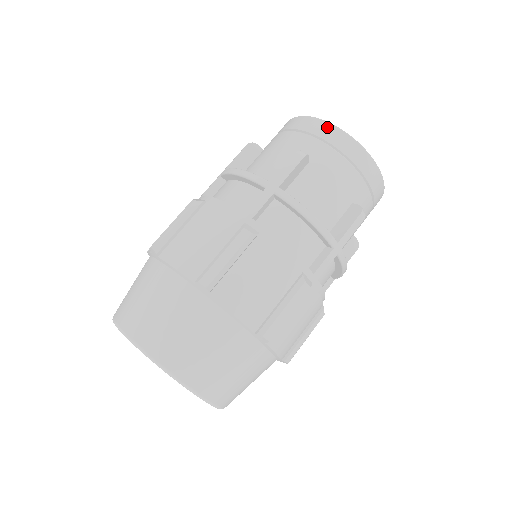
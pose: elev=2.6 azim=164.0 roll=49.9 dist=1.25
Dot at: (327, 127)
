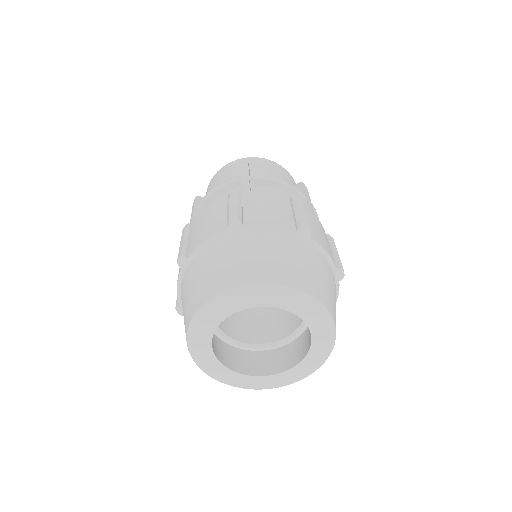
Dot at: (207, 190)
